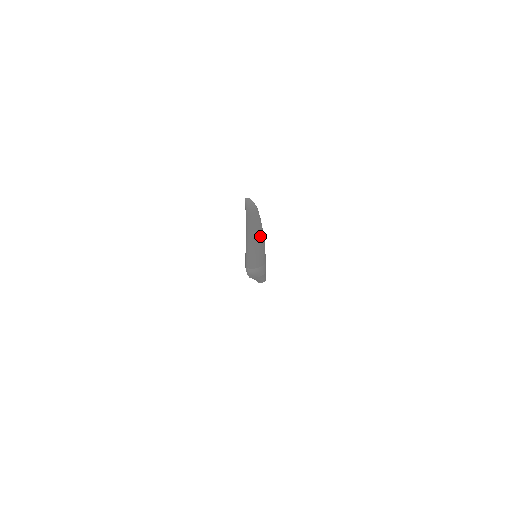
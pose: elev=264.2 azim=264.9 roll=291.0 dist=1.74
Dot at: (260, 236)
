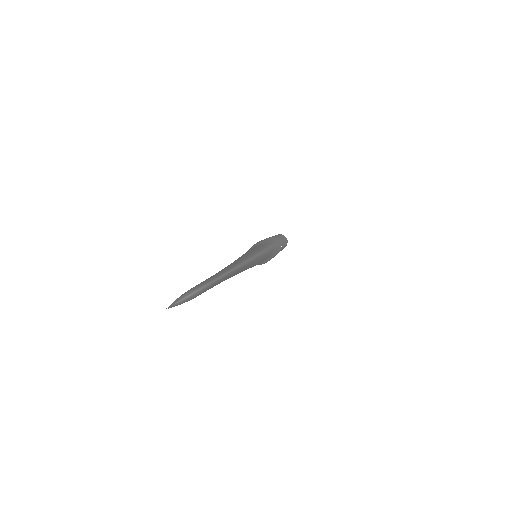
Dot at: (241, 268)
